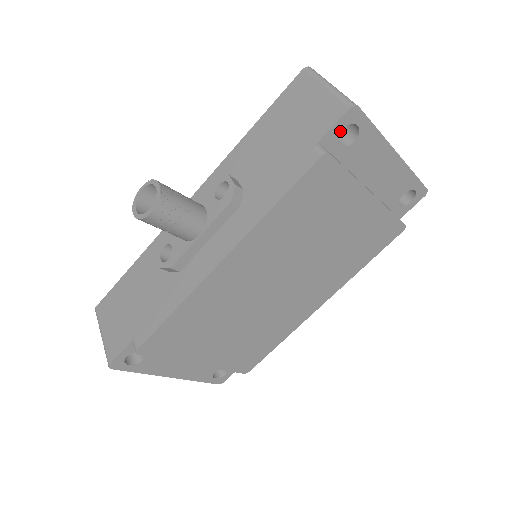
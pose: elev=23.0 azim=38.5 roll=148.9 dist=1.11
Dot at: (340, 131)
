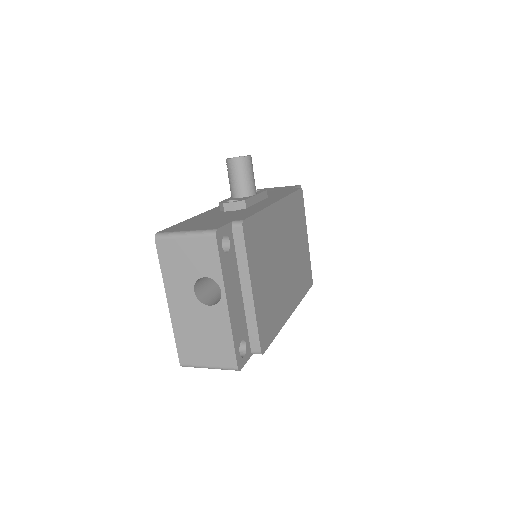
Dot at: occluded
